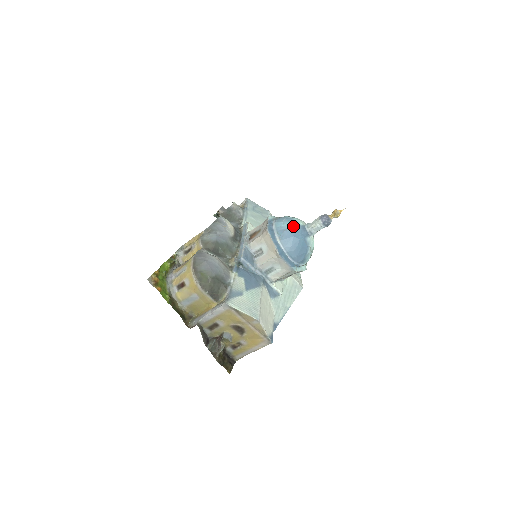
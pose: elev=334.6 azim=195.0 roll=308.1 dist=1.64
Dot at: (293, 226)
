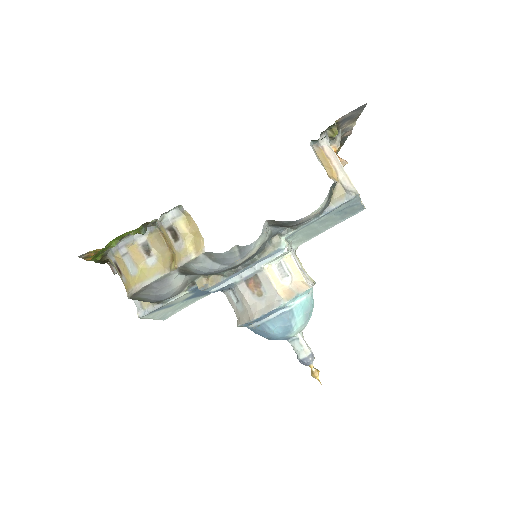
Dot at: (278, 337)
